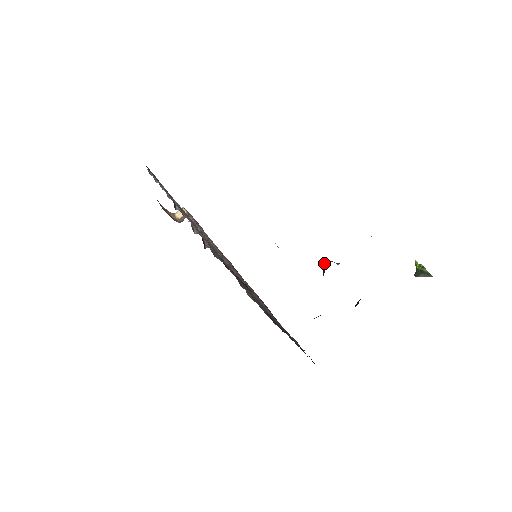
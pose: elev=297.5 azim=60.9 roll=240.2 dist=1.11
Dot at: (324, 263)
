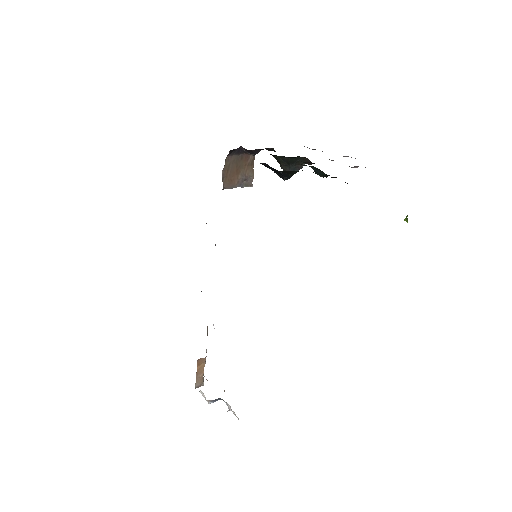
Dot at: occluded
